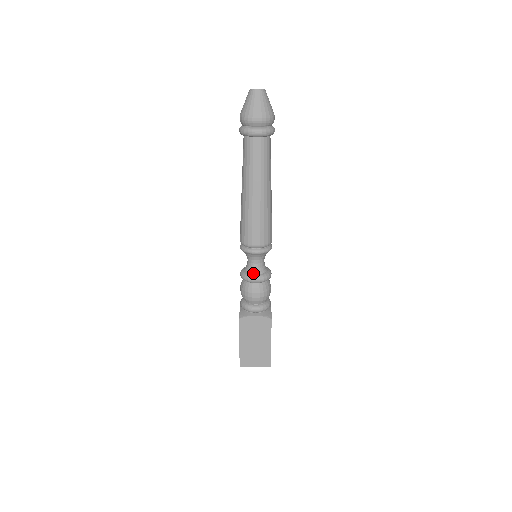
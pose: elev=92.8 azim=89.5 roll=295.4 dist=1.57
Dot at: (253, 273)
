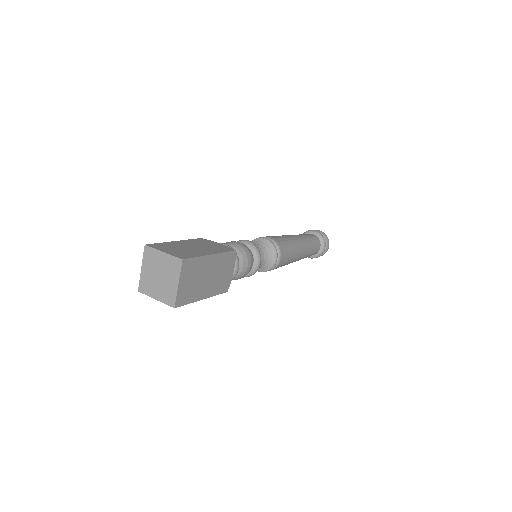
Dot at: occluded
